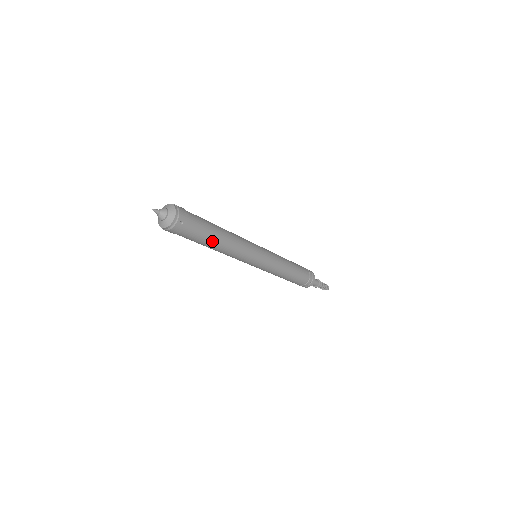
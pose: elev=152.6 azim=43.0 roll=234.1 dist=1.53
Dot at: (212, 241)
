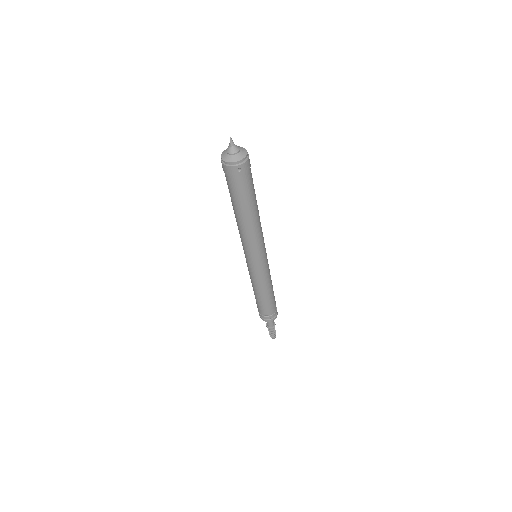
Dot at: (243, 208)
